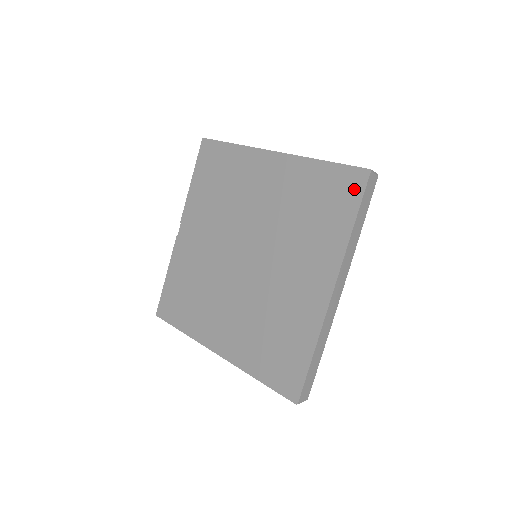
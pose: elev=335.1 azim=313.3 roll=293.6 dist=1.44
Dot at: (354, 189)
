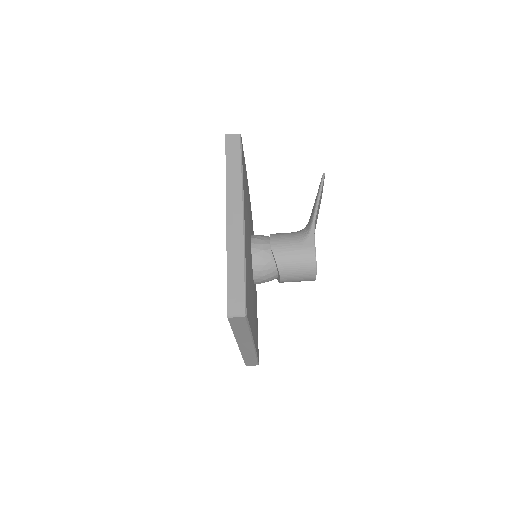
Dot at: occluded
